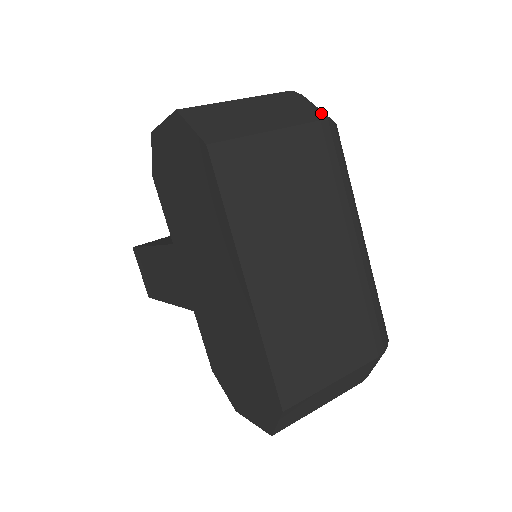
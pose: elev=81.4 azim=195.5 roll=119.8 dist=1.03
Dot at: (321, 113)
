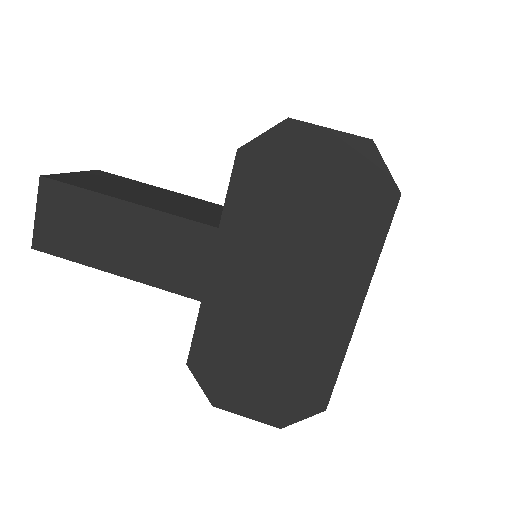
Dot at: occluded
